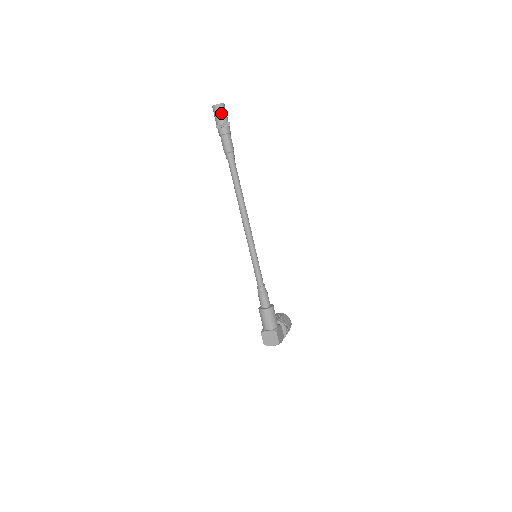
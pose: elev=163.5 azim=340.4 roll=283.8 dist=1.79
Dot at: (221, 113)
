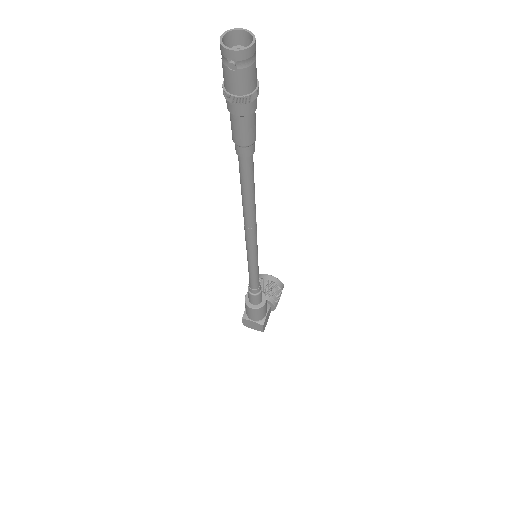
Dot at: (242, 72)
